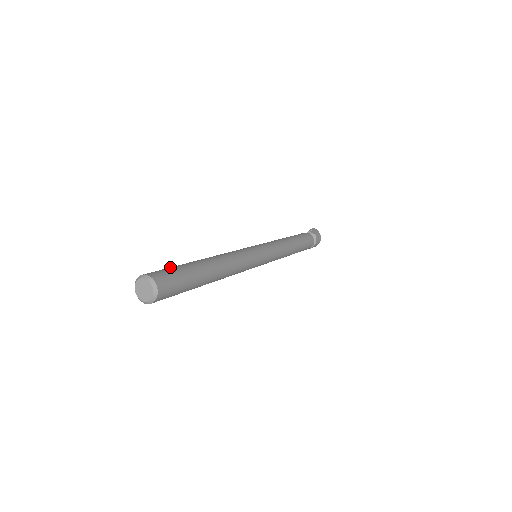
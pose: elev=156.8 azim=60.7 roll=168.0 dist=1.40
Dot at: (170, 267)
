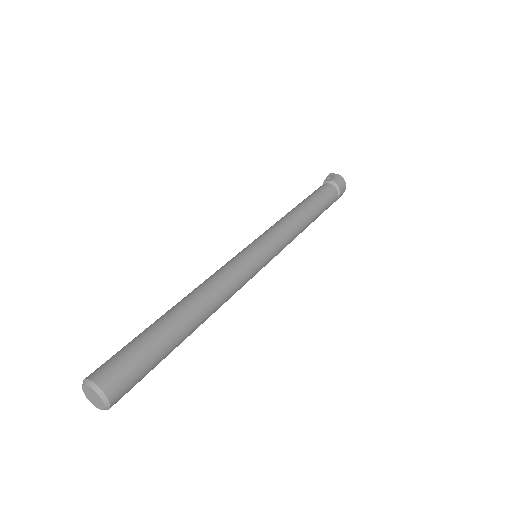
Dot at: (123, 347)
